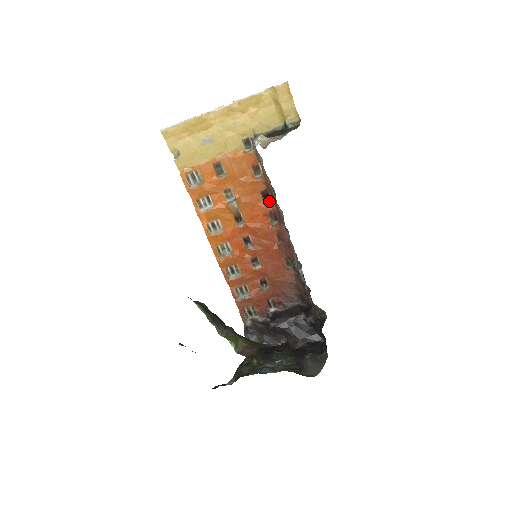
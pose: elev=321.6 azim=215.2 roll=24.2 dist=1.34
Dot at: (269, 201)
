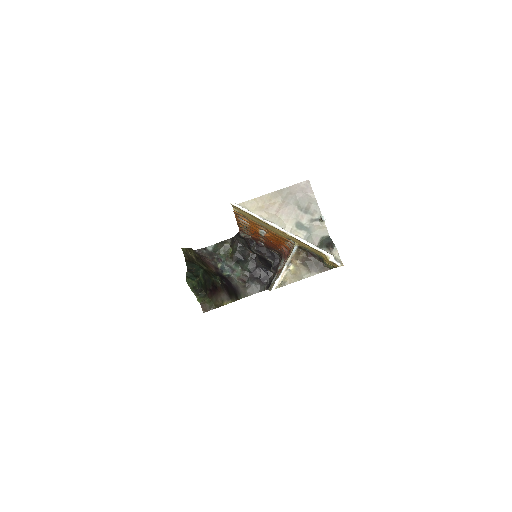
Dot at: (289, 246)
